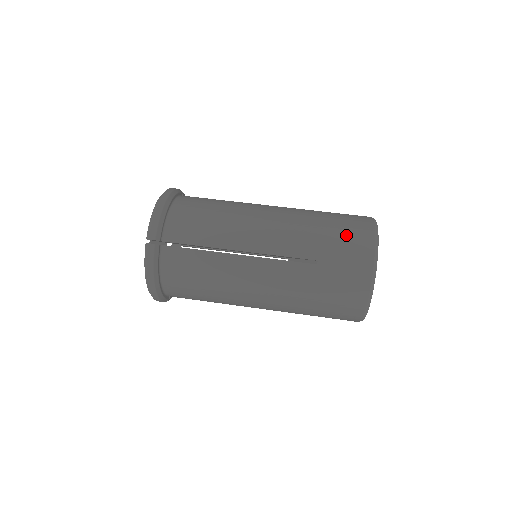
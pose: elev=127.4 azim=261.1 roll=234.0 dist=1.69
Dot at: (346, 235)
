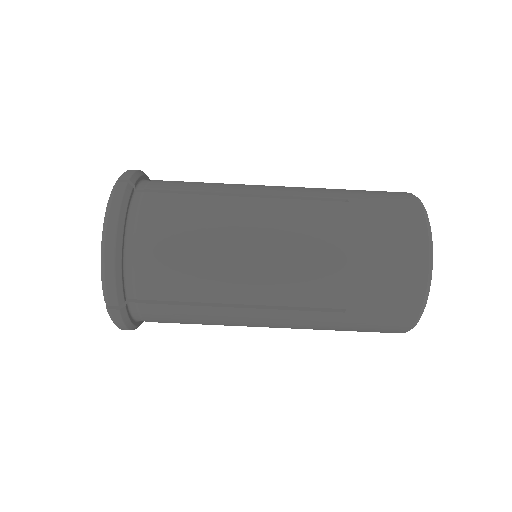
Dot at: (387, 273)
